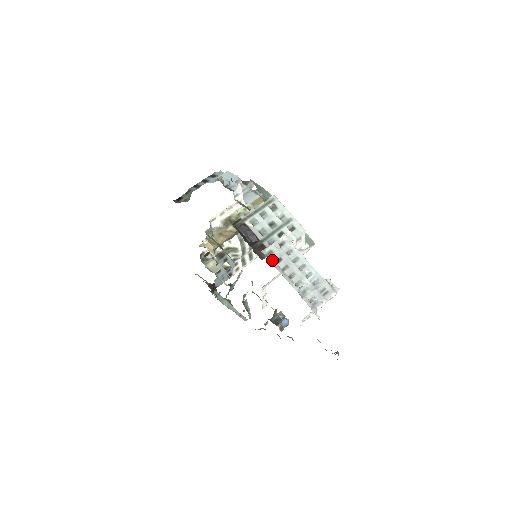
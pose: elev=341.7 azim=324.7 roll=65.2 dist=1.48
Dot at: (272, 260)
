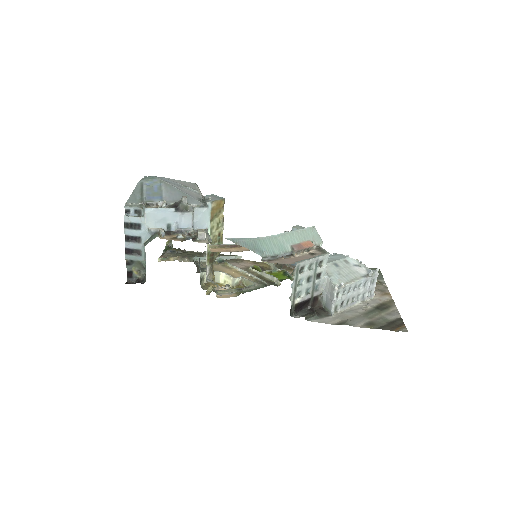
Dot at: (340, 310)
